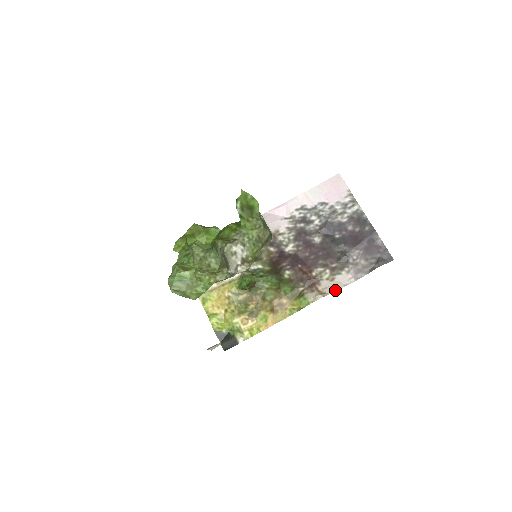
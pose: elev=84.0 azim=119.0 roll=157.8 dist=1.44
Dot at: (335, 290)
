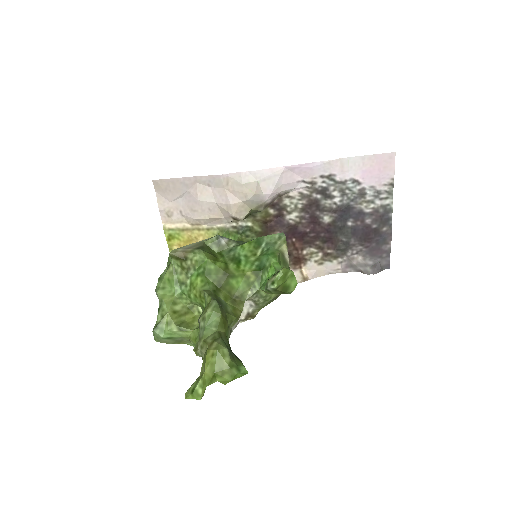
Dot at: (318, 276)
